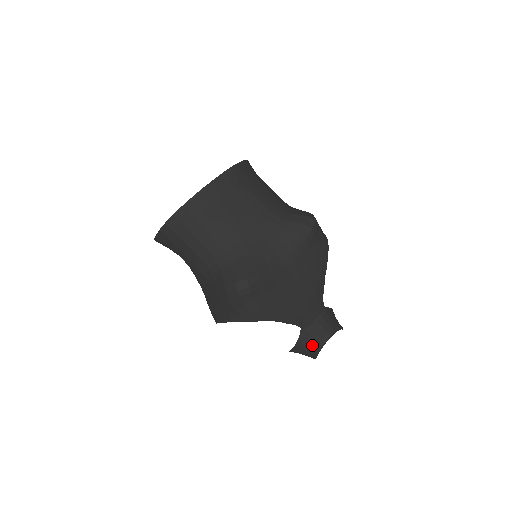
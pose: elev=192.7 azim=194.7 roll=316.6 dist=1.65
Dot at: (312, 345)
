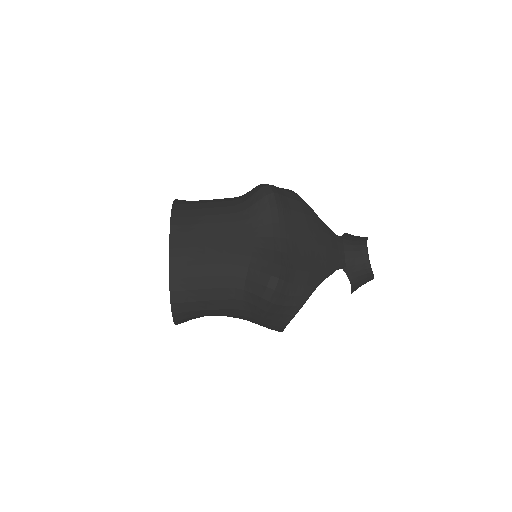
Dot at: (362, 271)
